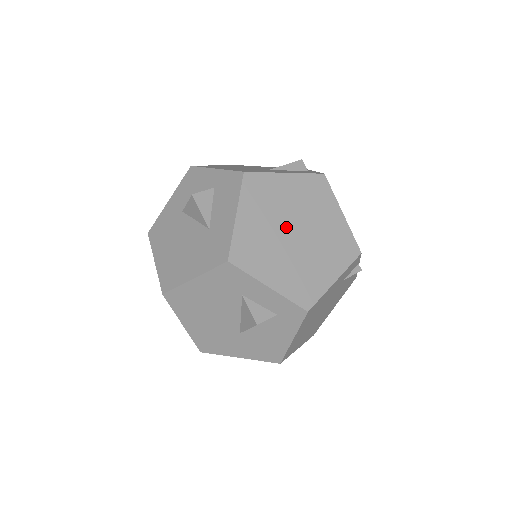
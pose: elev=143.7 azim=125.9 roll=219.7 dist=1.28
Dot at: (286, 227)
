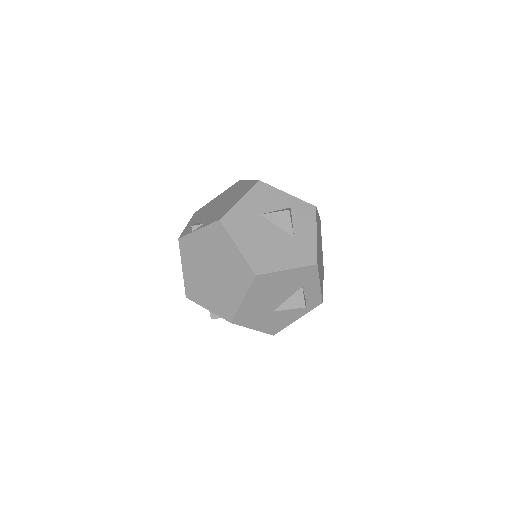
Dot at: occluded
